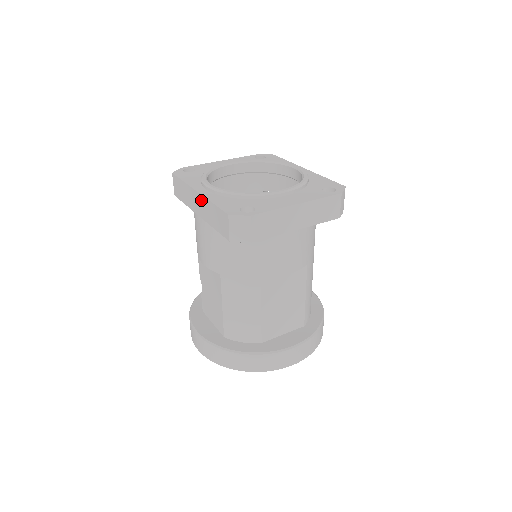
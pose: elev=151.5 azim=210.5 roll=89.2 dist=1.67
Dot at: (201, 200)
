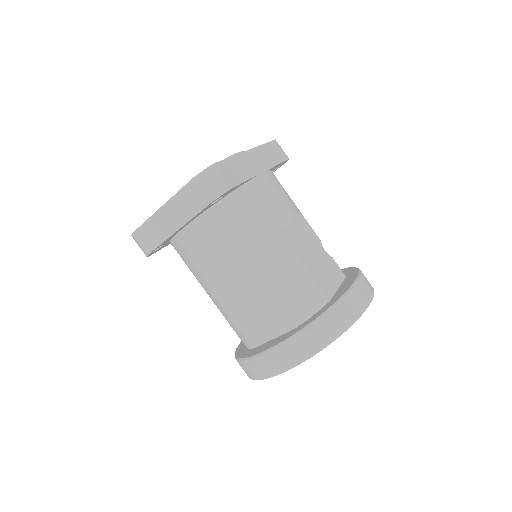
Dot at: occluded
